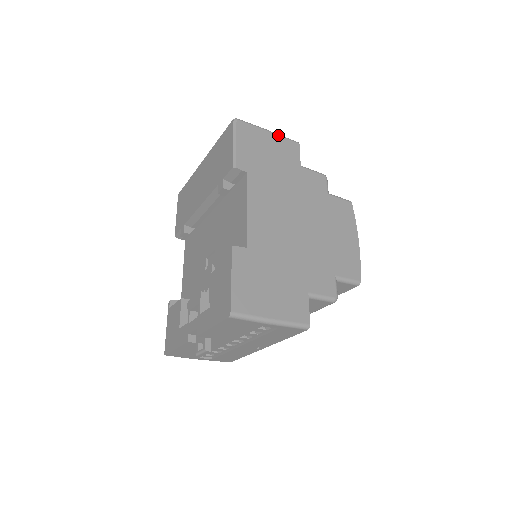
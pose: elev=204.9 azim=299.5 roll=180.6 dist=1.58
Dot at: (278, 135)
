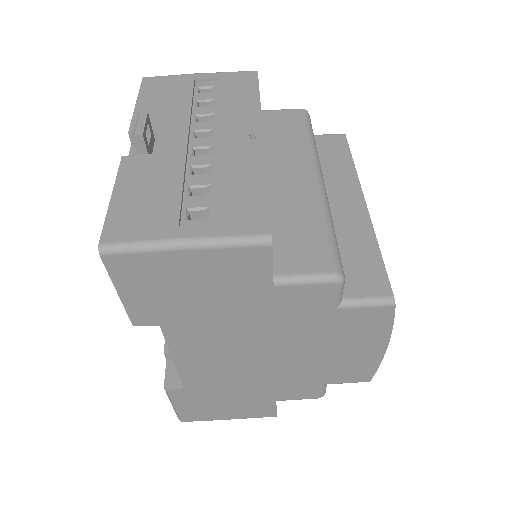
Dot at: occluded
